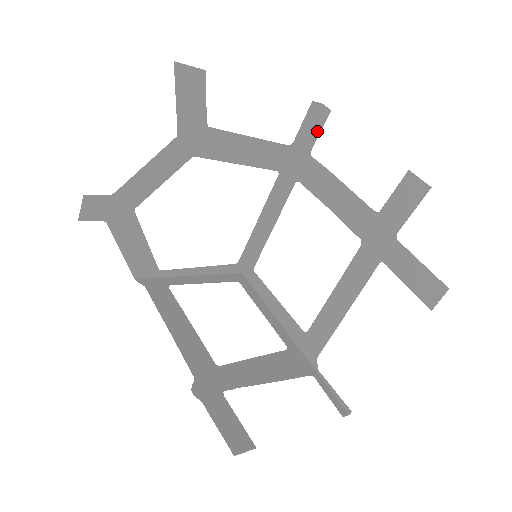
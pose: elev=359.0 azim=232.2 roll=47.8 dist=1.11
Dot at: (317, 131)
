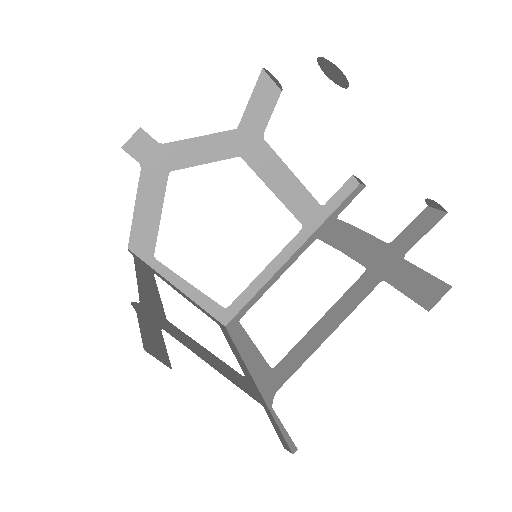
Dot at: (349, 201)
